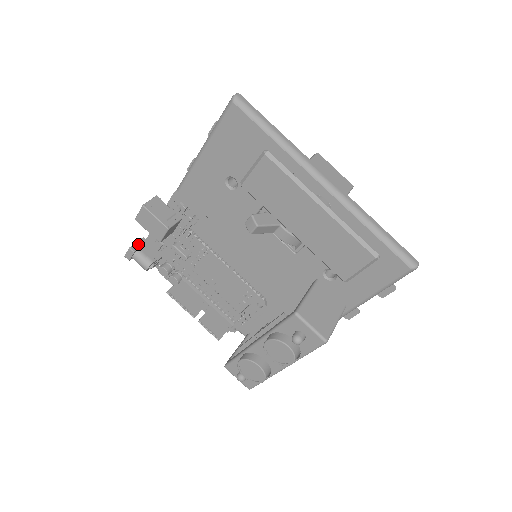
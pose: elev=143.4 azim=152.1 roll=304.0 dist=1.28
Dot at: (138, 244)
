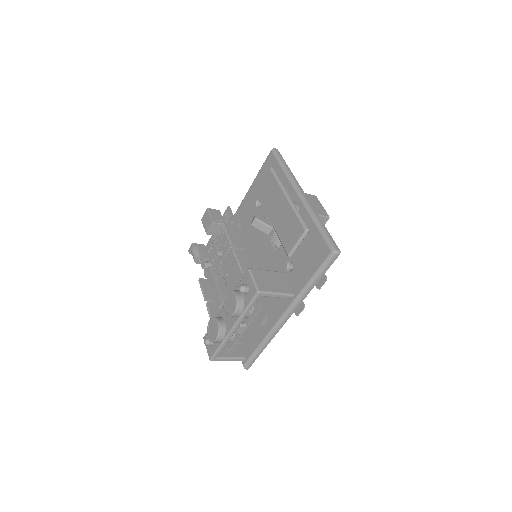
Dot at: (199, 245)
